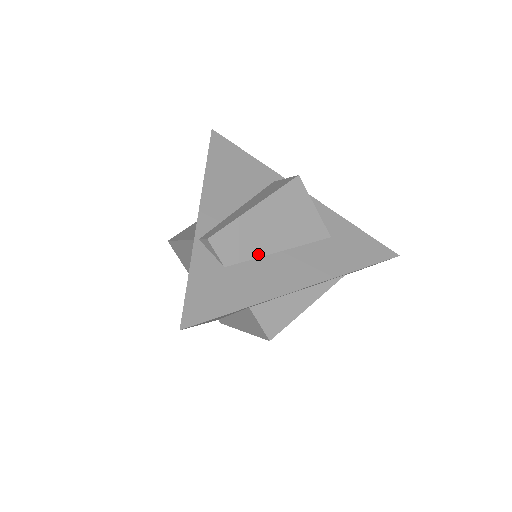
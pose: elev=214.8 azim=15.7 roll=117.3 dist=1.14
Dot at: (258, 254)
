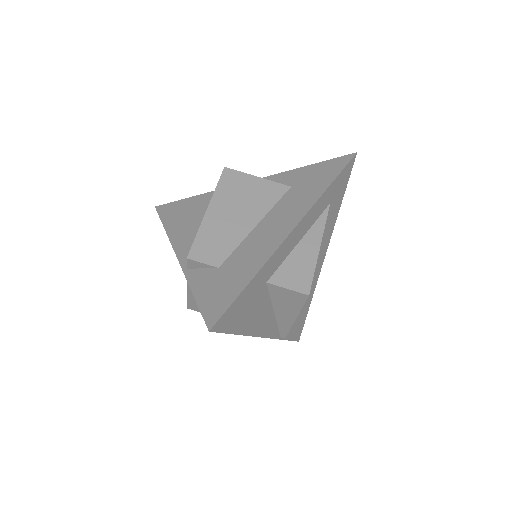
Dot at: (239, 240)
